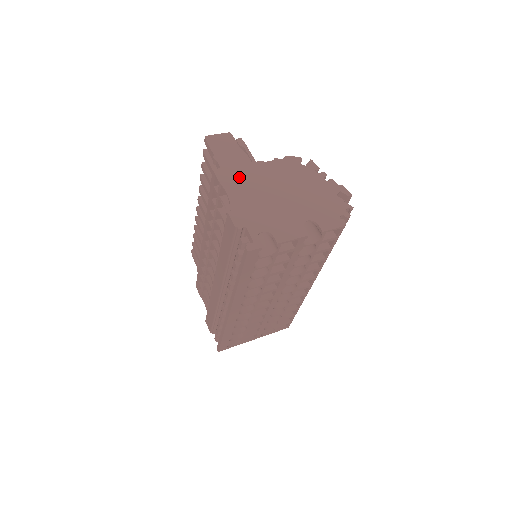
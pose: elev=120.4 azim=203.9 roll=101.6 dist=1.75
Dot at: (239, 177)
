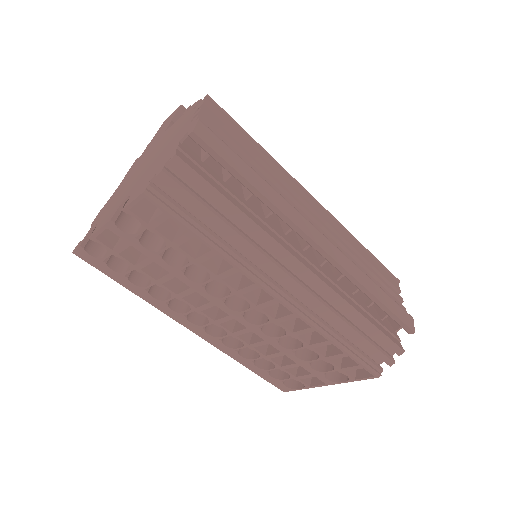
Dot at: (140, 160)
